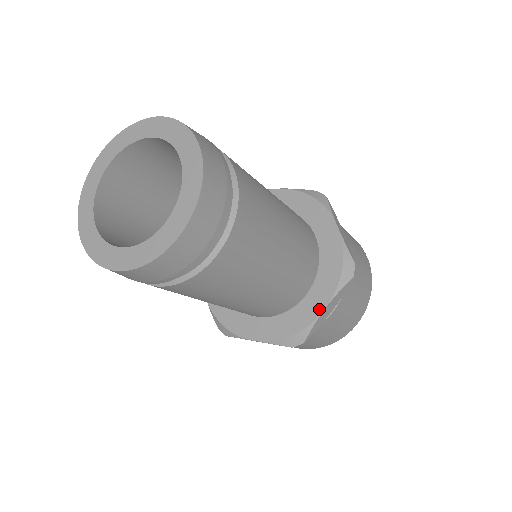
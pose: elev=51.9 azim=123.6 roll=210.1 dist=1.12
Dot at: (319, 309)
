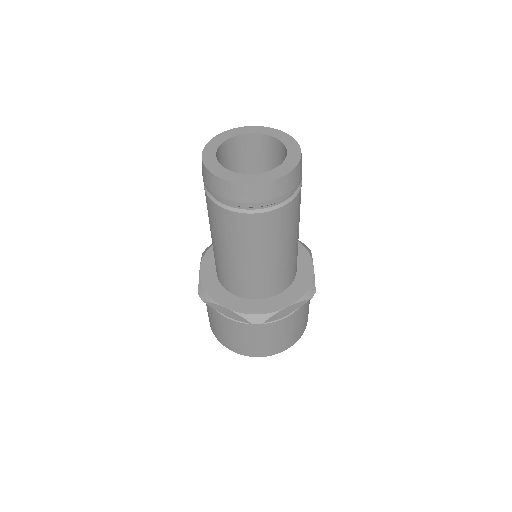
Dot at: (283, 306)
